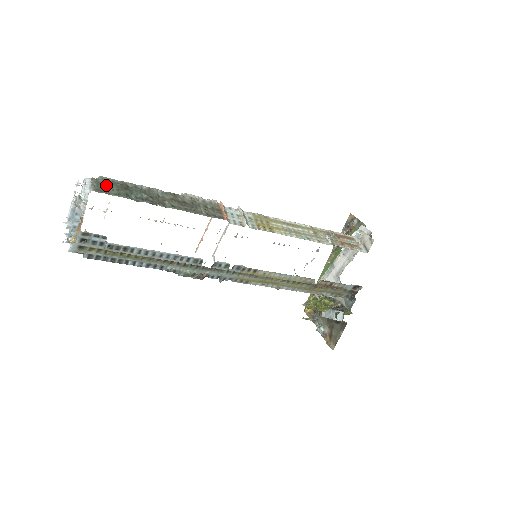
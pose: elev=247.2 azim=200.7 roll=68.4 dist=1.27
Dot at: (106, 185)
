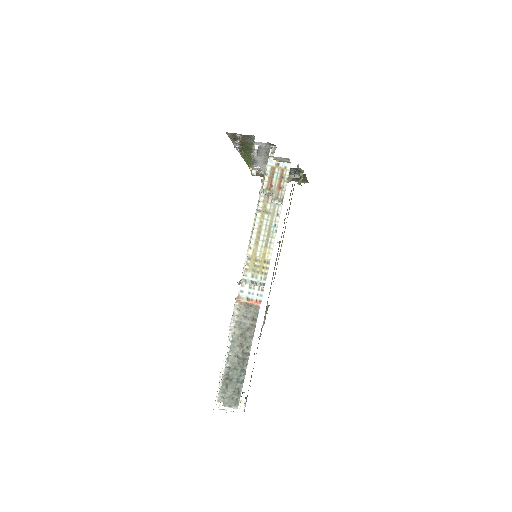
Dot at: (229, 396)
